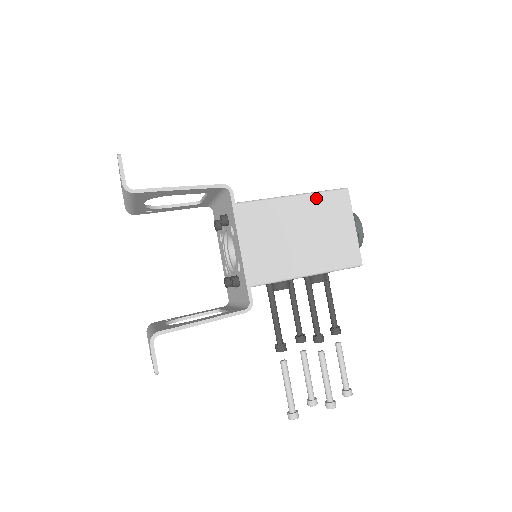
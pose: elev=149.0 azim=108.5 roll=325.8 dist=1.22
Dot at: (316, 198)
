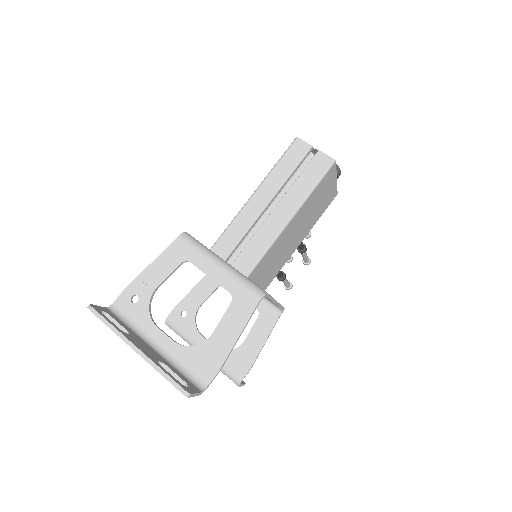
Dot at: (311, 197)
